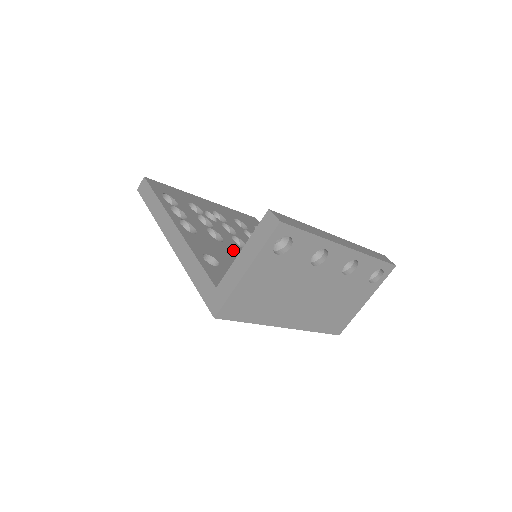
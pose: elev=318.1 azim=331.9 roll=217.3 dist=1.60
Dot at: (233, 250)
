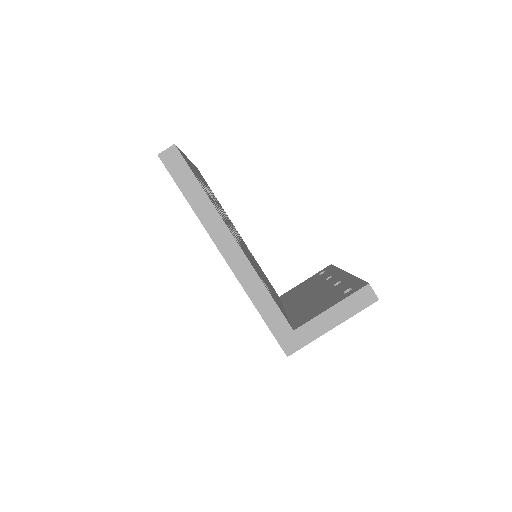
Dot at: occluded
